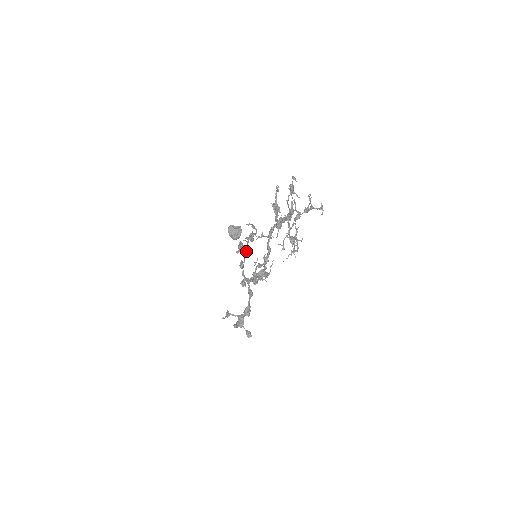
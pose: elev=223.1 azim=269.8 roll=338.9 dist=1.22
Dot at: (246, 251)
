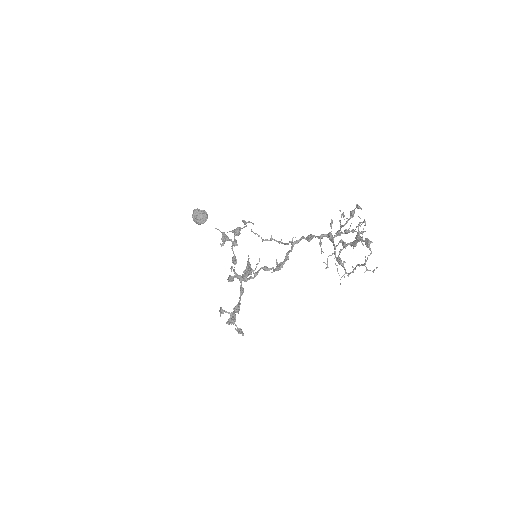
Dot at: (234, 246)
